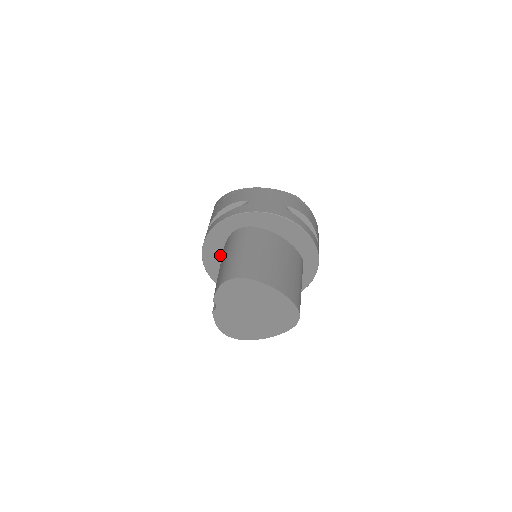
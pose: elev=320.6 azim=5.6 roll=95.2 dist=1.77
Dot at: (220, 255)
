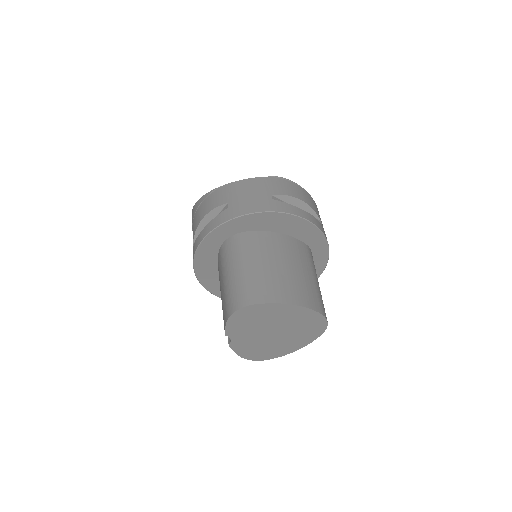
Dot at: (216, 271)
